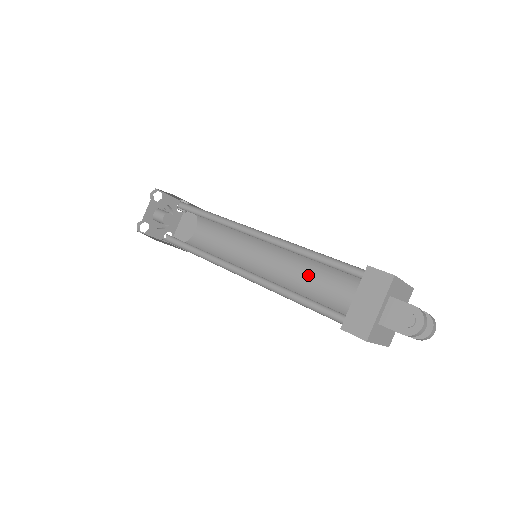
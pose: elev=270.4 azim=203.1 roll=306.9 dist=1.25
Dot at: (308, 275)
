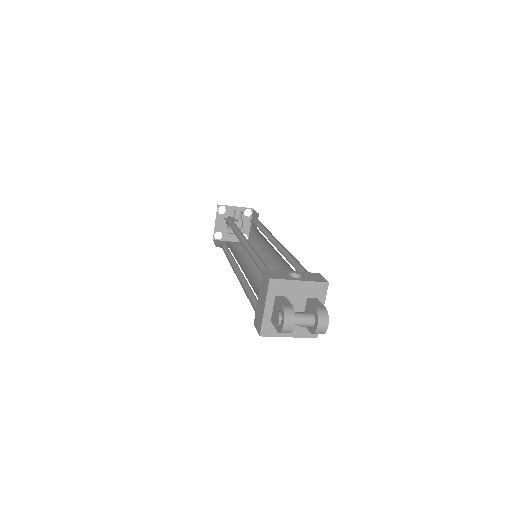
Dot at: (286, 270)
